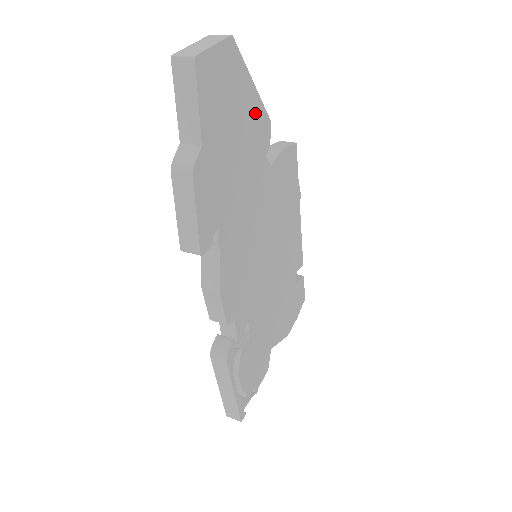
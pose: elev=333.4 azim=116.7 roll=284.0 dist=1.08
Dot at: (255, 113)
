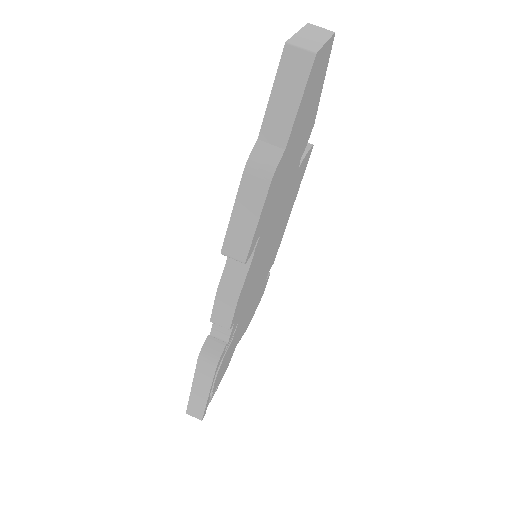
Dot at: (313, 115)
